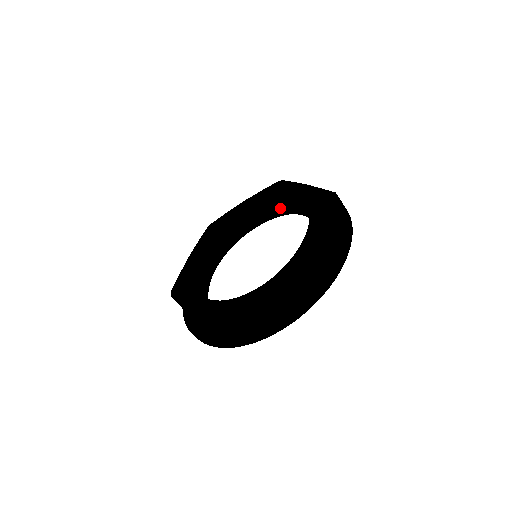
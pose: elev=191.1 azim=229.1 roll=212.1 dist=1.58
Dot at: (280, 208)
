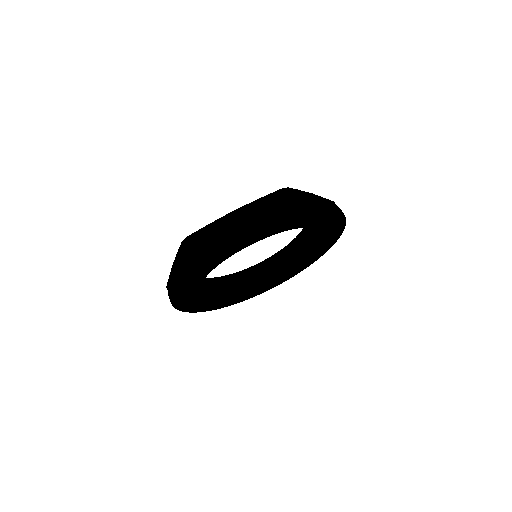
Dot at: (291, 255)
